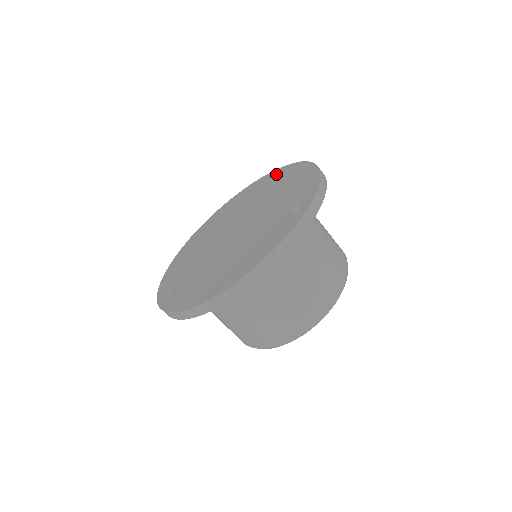
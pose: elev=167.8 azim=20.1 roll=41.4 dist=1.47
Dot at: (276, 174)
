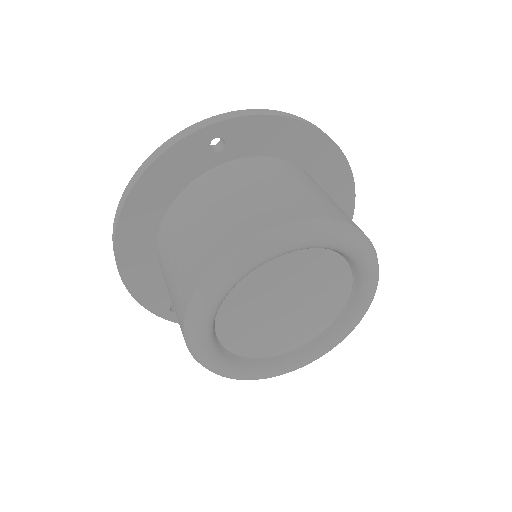
Dot at: occluded
